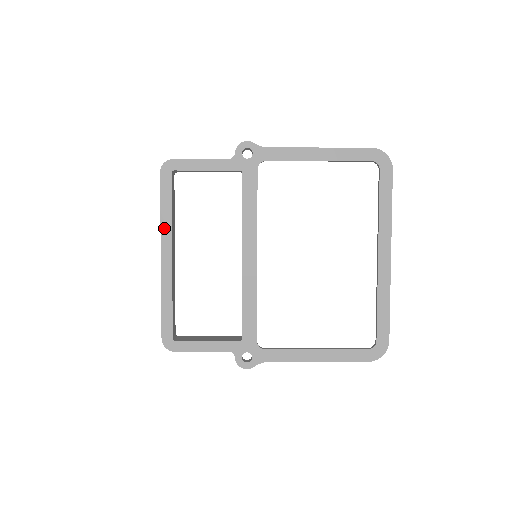
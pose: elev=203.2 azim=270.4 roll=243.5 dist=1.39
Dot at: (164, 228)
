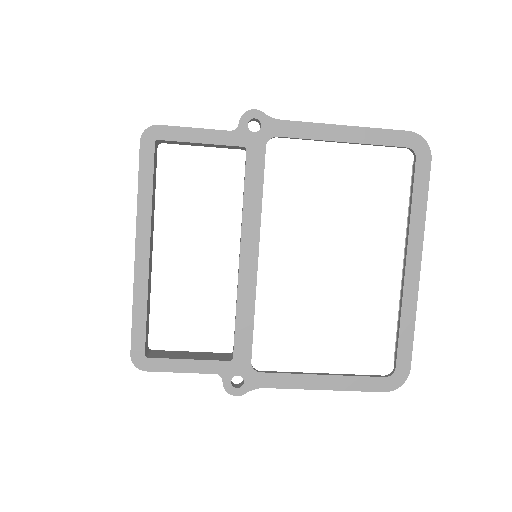
Dot at: (141, 214)
